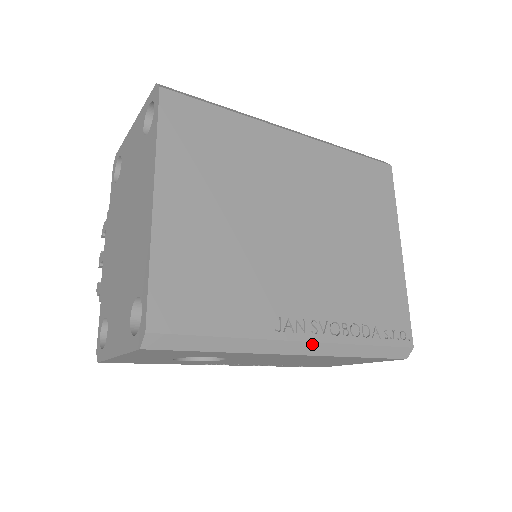
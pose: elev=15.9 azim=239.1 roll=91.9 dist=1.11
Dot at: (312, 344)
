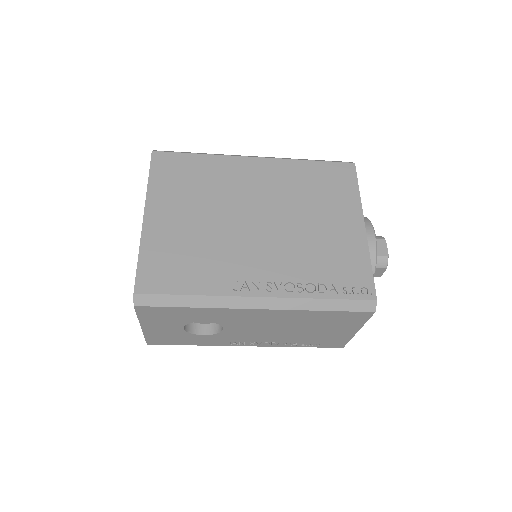
Dot at: (268, 299)
